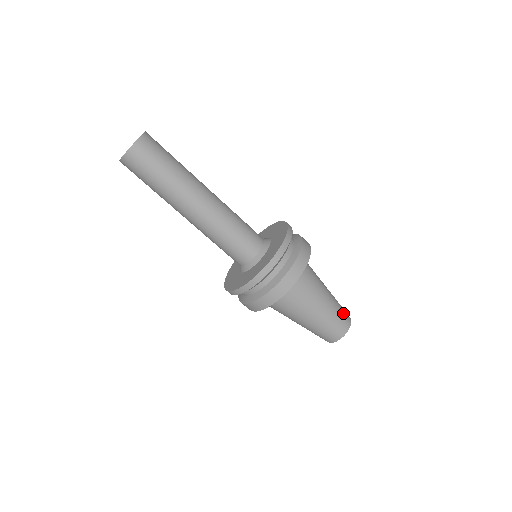
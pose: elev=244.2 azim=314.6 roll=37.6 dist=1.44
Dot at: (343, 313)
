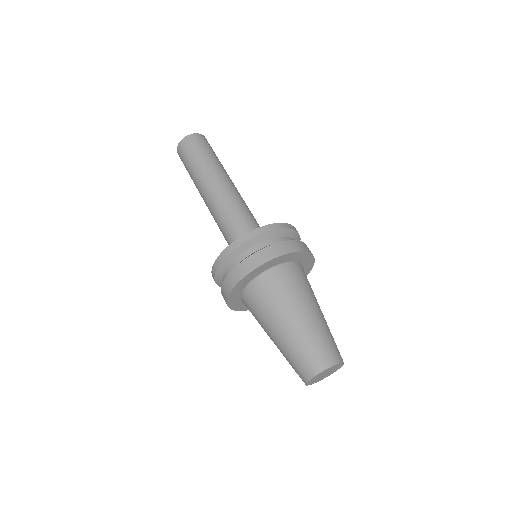
Dot at: (329, 345)
